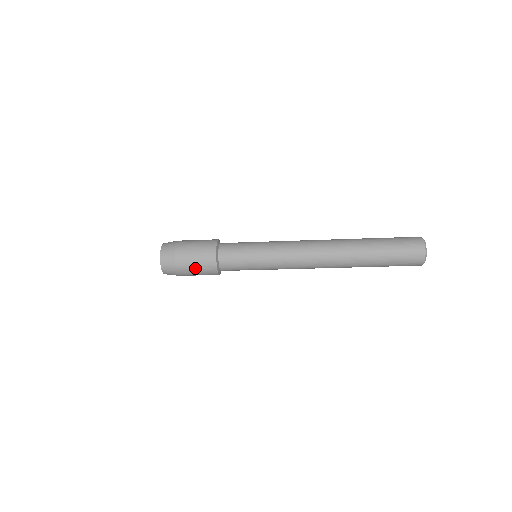
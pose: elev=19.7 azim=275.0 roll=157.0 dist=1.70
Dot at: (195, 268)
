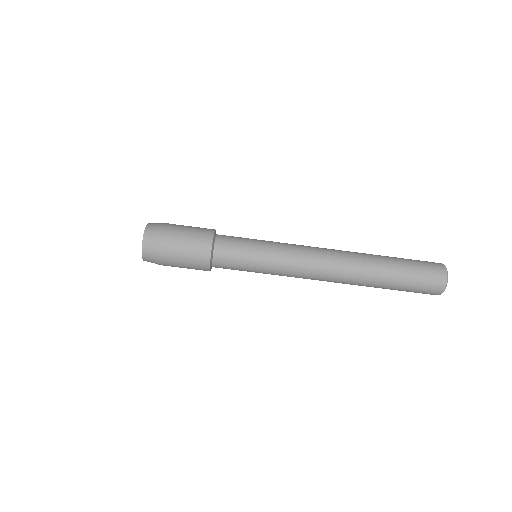
Dot at: (183, 261)
